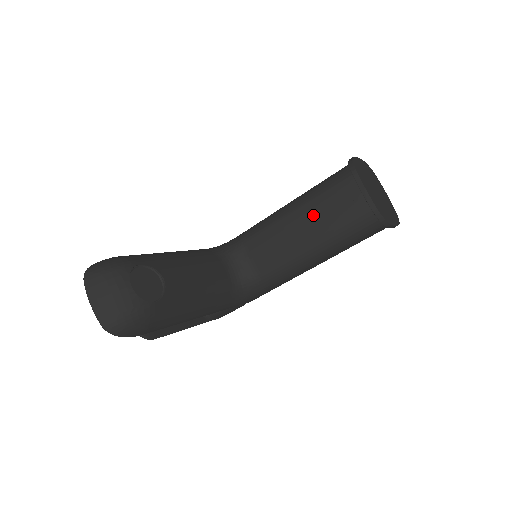
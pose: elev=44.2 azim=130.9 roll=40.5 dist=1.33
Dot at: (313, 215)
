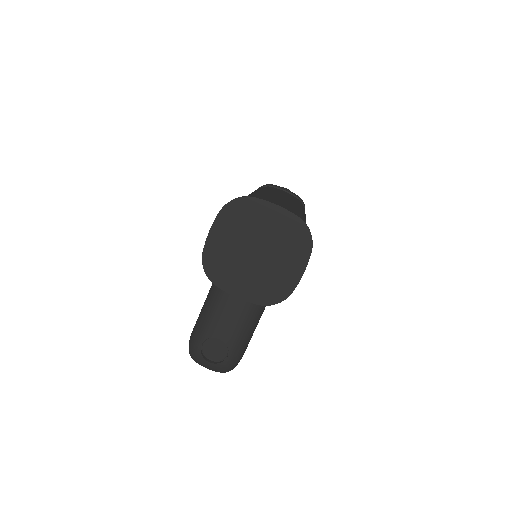
Dot at: occluded
